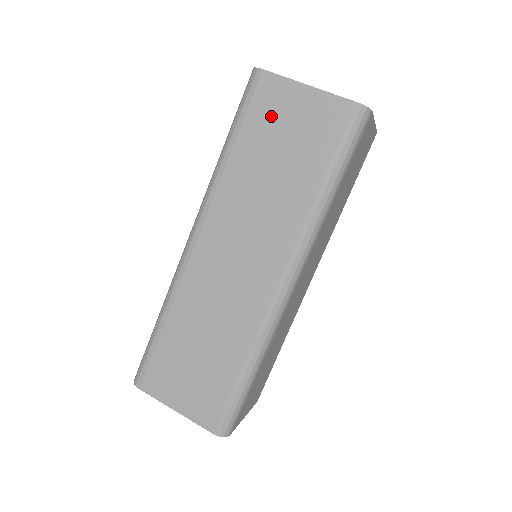
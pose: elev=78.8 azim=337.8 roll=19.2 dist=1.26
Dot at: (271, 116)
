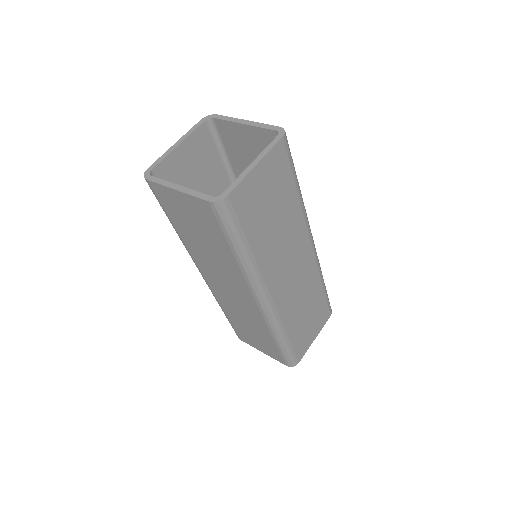
Dot at: (175, 210)
